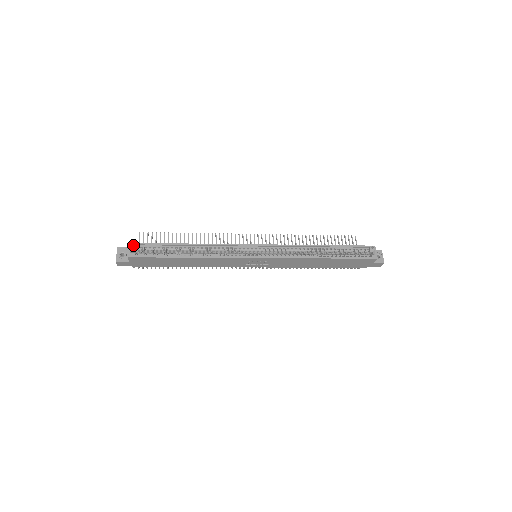
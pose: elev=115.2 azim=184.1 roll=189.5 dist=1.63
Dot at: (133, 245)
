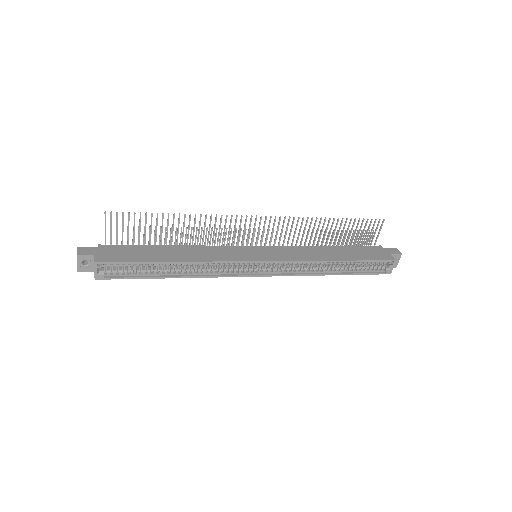
Dot at: (100, 261)
